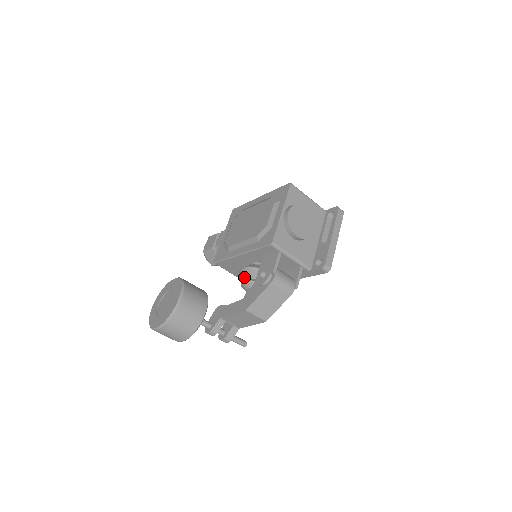
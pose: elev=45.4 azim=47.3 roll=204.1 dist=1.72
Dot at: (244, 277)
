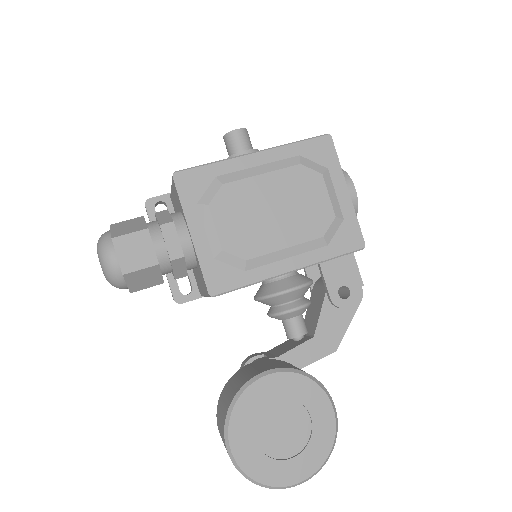
Dot at: (283, 301)
